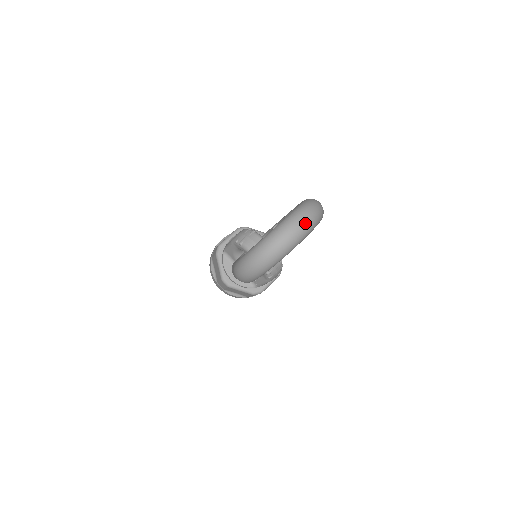
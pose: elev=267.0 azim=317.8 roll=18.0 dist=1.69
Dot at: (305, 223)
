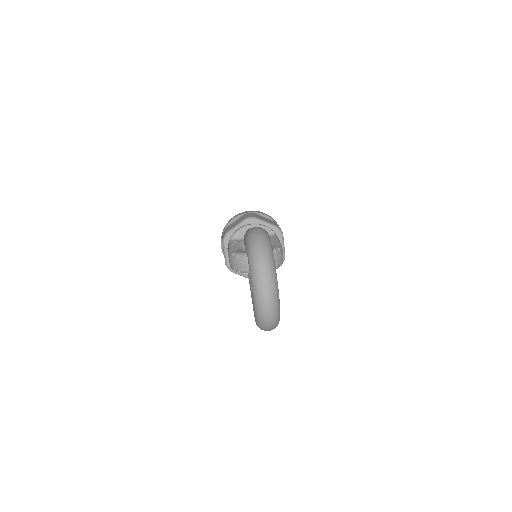
Dot at: (267, 285)
